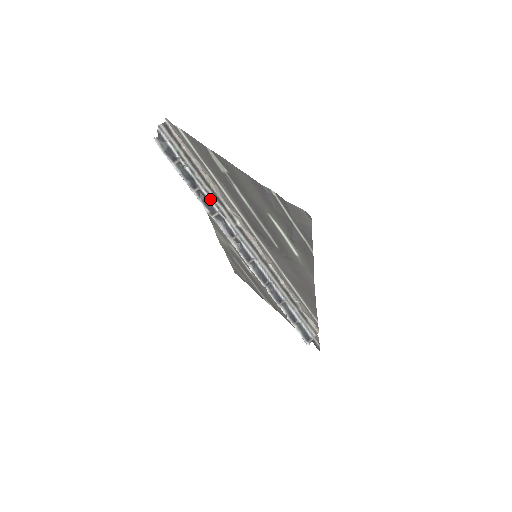
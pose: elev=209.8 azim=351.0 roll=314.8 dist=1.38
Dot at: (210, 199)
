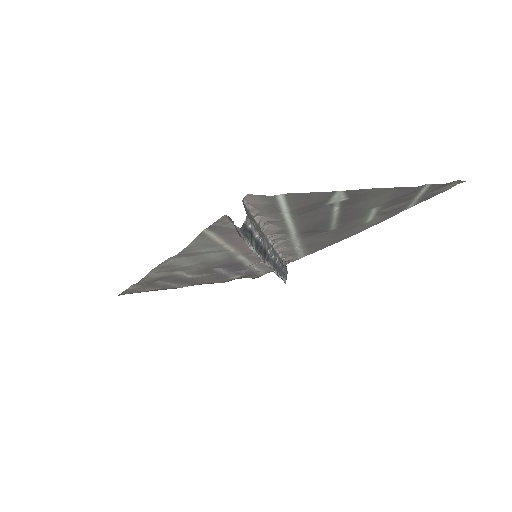
Dot at: (264, 245)
